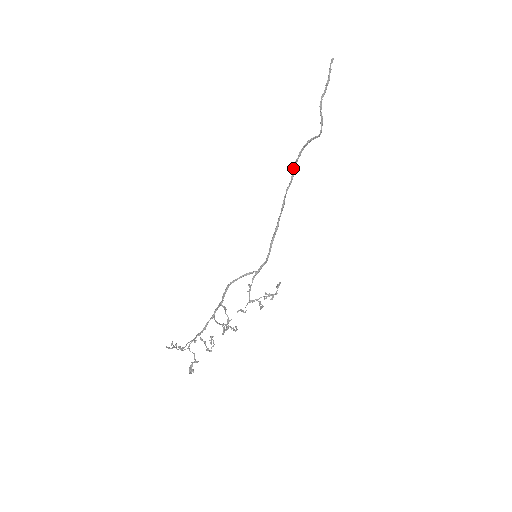
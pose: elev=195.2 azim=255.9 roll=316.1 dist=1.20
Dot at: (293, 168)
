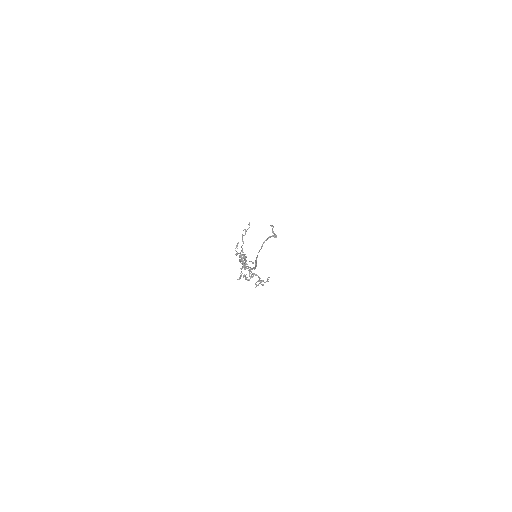
Dot at: (262, 244)
